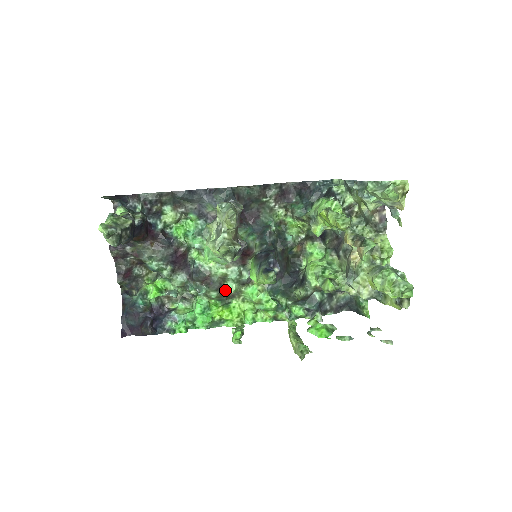
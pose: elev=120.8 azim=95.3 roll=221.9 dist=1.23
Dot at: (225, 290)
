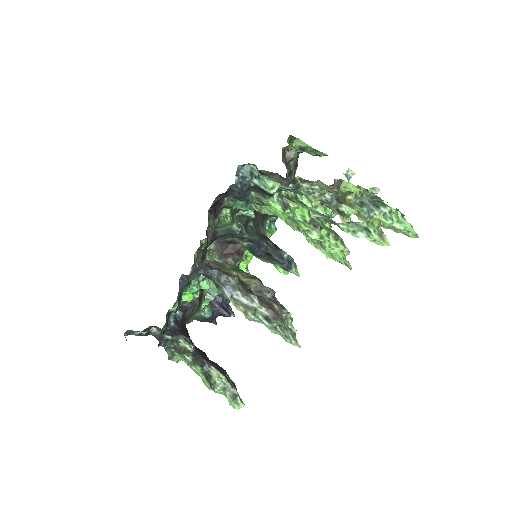
Dot at: occluded
